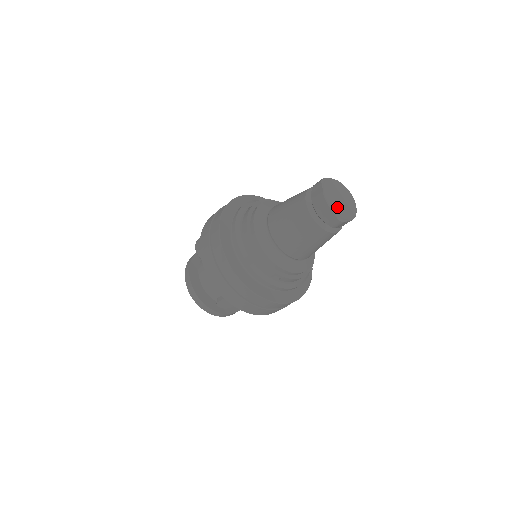
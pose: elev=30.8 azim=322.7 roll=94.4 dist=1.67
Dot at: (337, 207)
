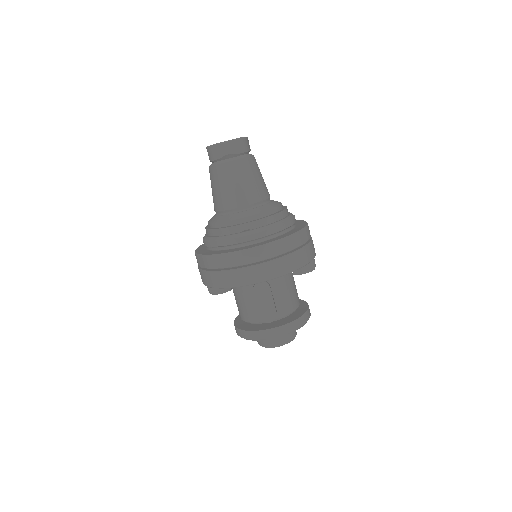
Dot at: occluded
